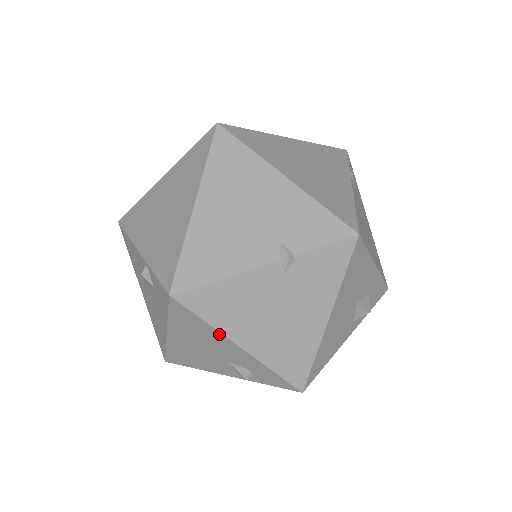
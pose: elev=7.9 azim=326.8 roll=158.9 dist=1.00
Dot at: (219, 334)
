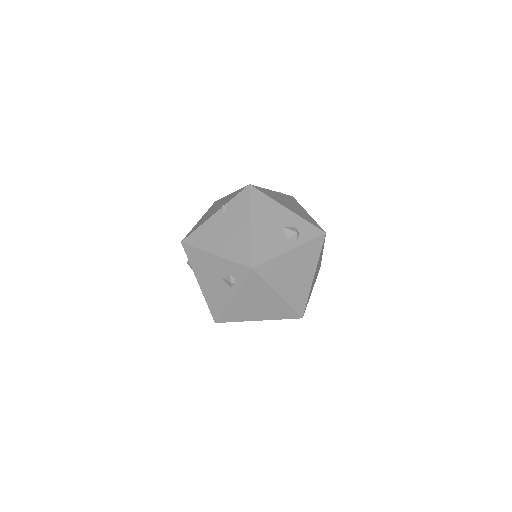
Dot at: (205, 253)
